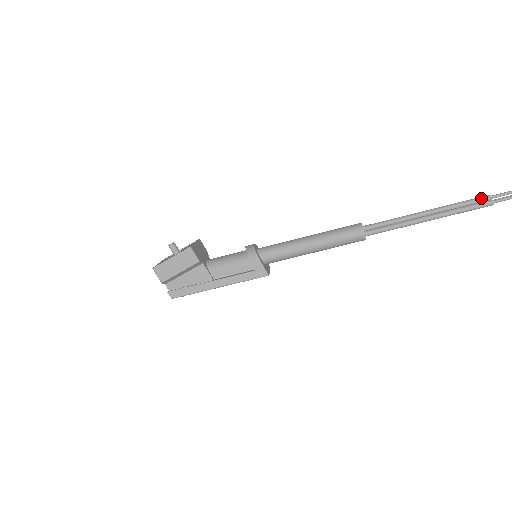
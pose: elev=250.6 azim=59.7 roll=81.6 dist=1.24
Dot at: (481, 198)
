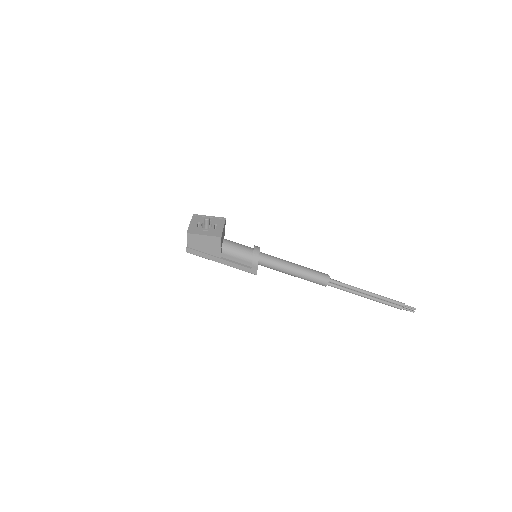
Dot at: (399, 303)
